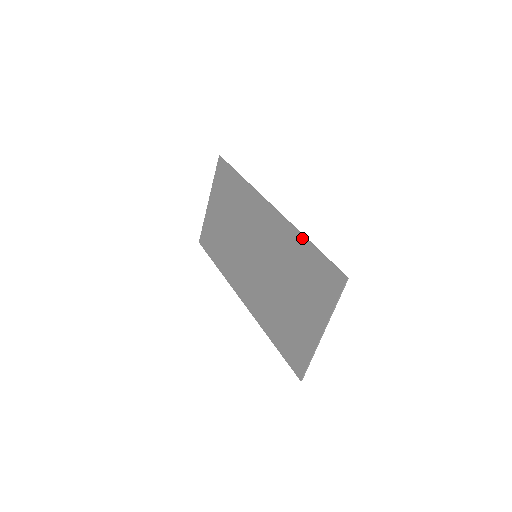
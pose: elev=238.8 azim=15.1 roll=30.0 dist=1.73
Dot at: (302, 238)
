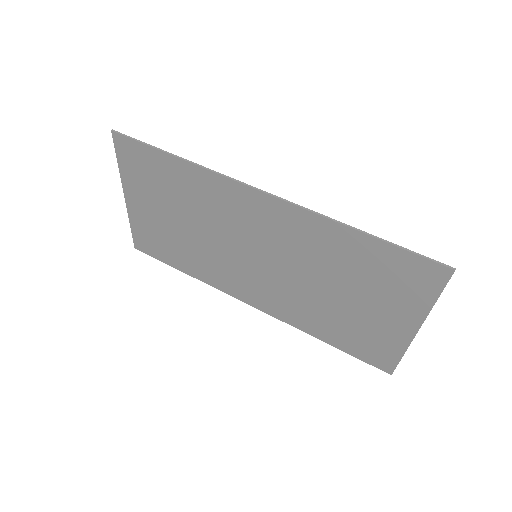
Dot at: (345, 229)
